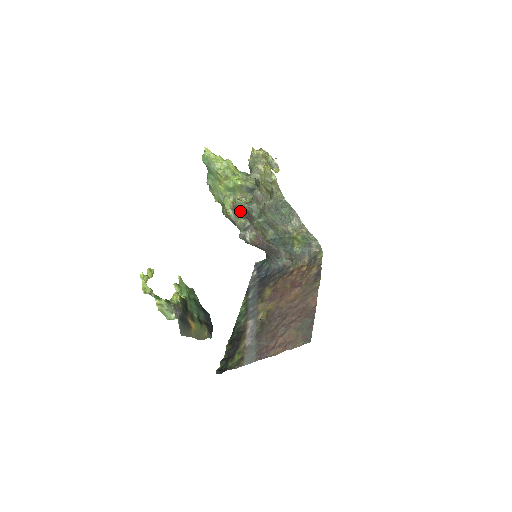
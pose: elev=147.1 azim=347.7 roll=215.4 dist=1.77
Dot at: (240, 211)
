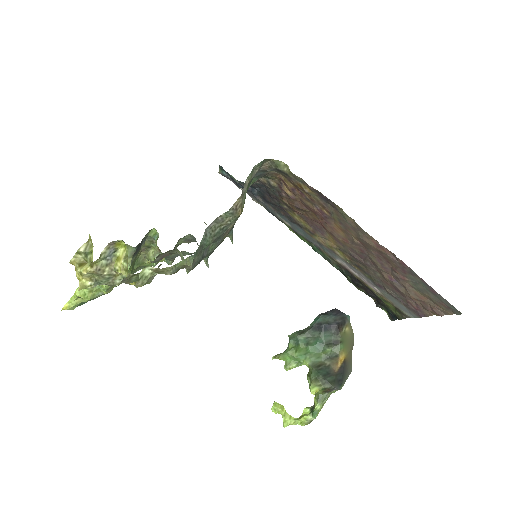
Dot at: occluded
